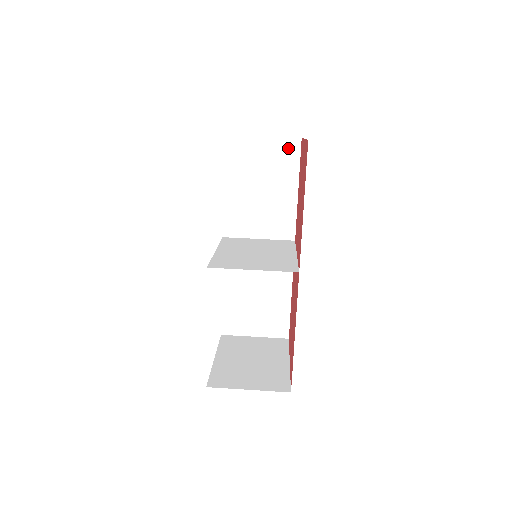
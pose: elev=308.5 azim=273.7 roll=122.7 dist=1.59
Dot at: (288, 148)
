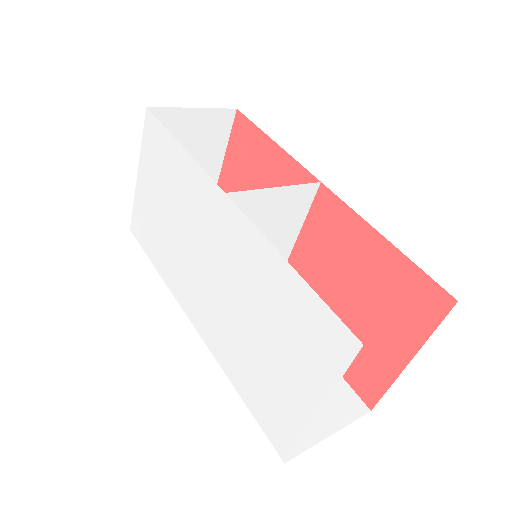
Dot at: occluded
